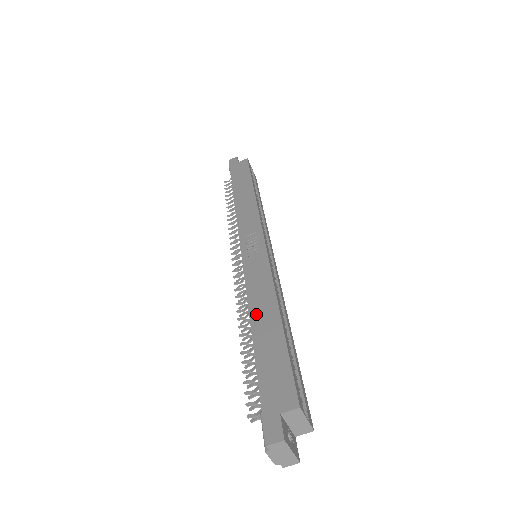
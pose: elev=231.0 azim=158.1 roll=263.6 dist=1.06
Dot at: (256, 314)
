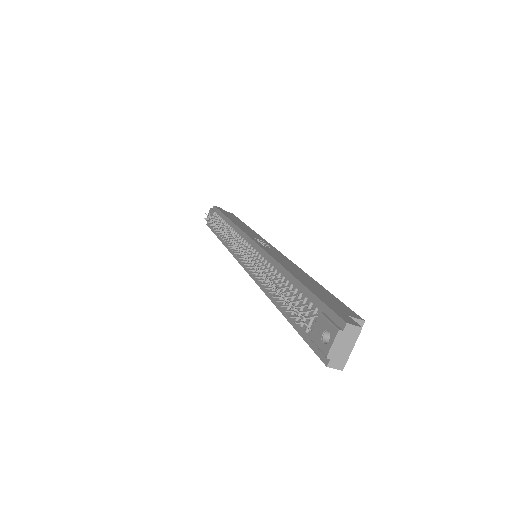
Dot at: (290, 269)
